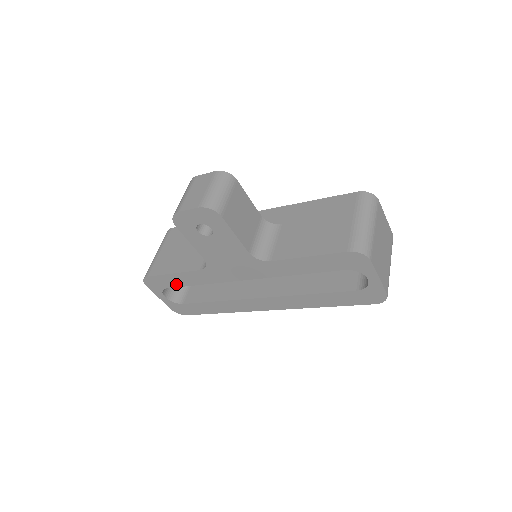
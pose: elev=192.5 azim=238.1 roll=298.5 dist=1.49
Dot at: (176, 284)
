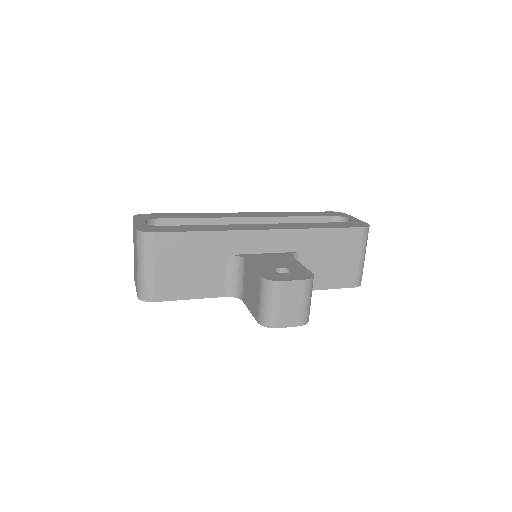
Dot at: occluded
